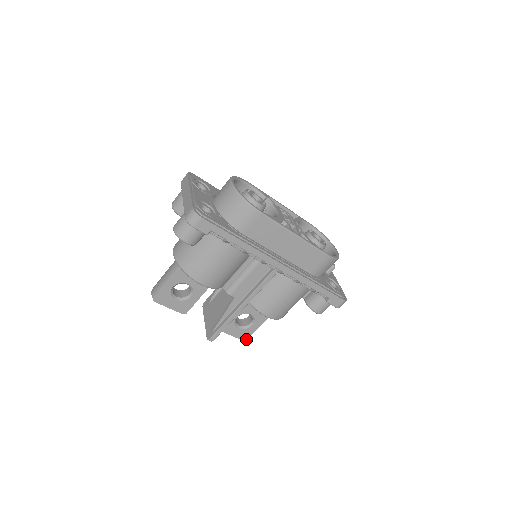
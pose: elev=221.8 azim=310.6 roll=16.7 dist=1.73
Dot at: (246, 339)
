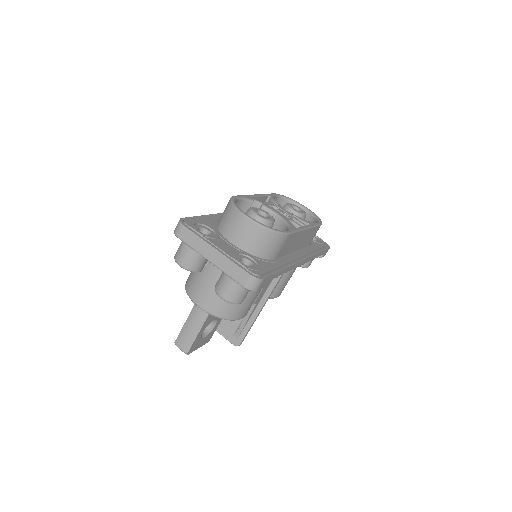
Dot at: occluded
